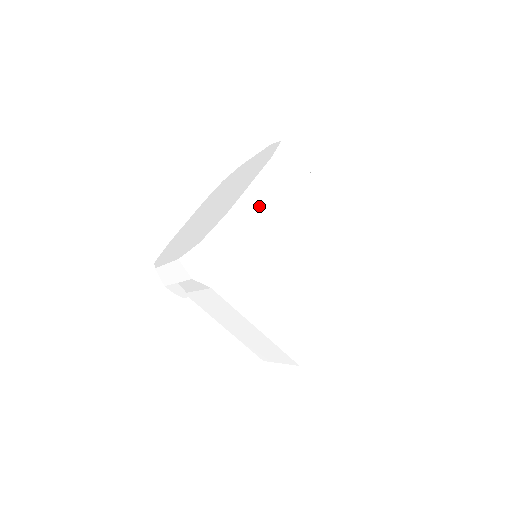
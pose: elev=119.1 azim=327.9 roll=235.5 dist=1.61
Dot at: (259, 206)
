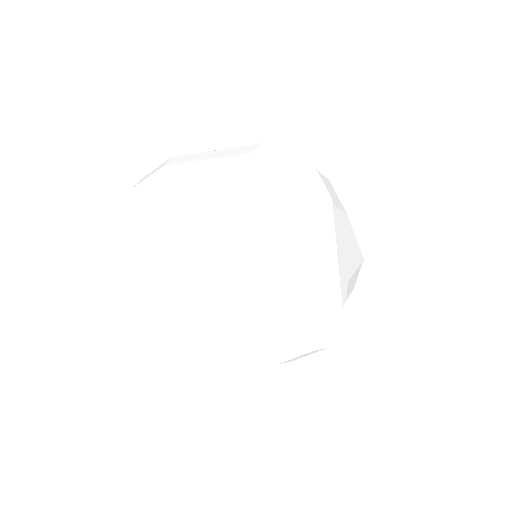
Dot at: (337, 273)
